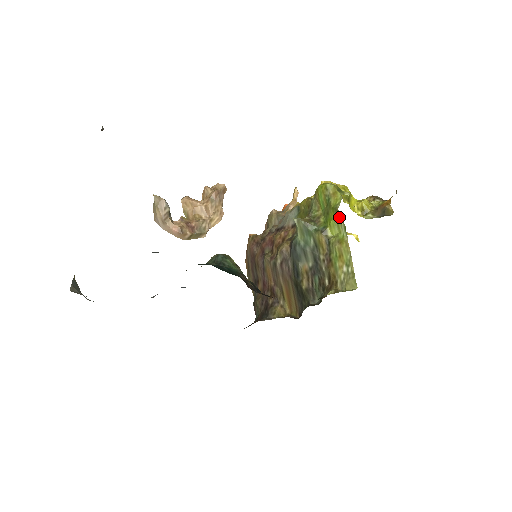
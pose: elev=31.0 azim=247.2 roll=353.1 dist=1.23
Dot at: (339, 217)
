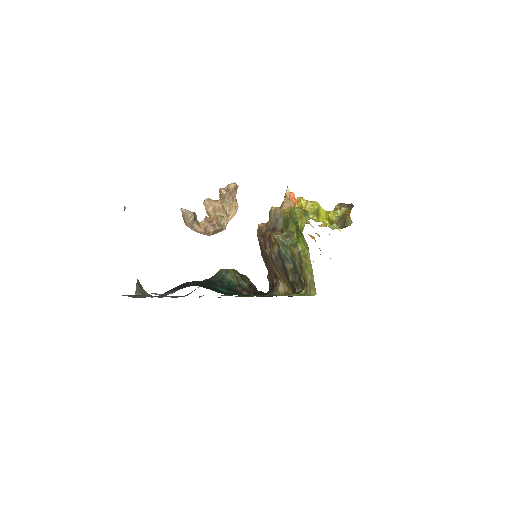
Dot at: (304, 238)
